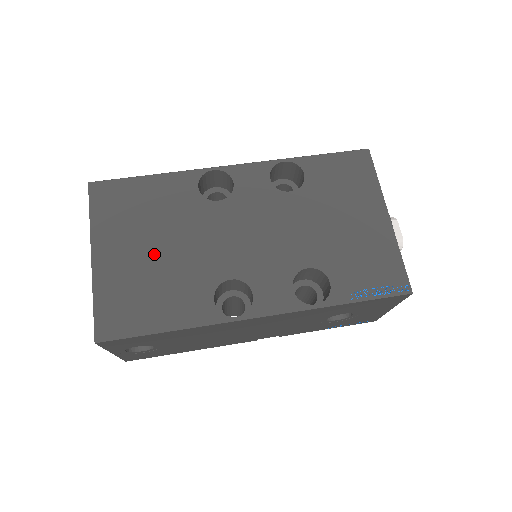
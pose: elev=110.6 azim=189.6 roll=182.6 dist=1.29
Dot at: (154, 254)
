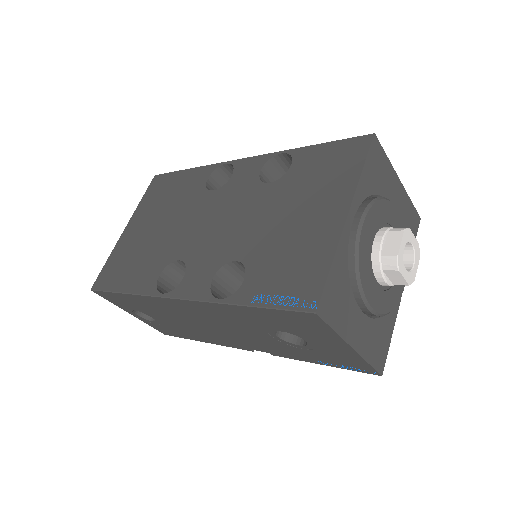
Dot at: (152, 231)
